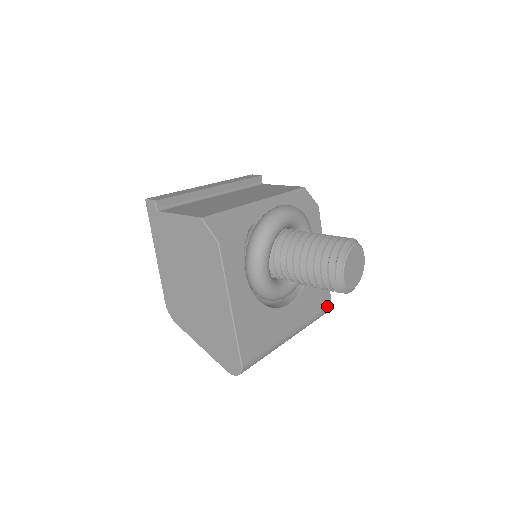
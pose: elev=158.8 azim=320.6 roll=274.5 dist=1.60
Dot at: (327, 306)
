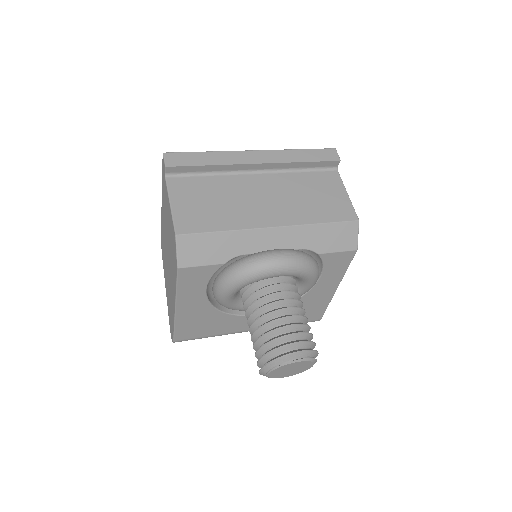
Dot at: (313, 320)
